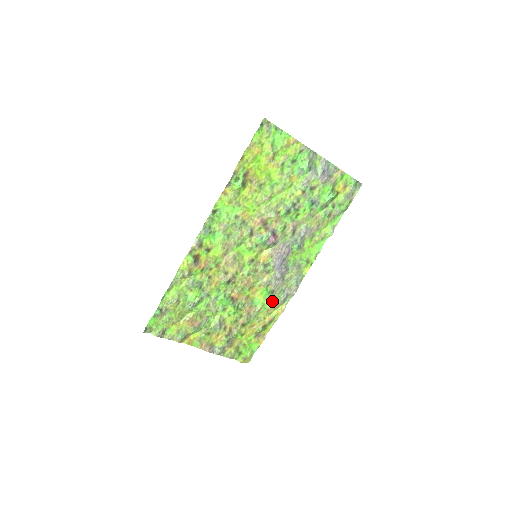
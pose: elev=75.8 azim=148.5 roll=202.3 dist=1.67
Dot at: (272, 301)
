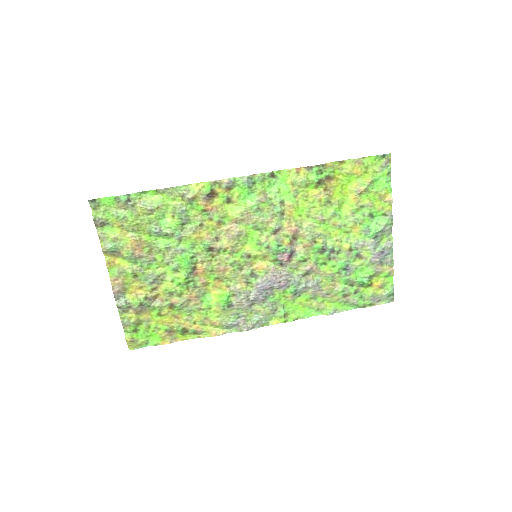
Dot at: (219, 314)
